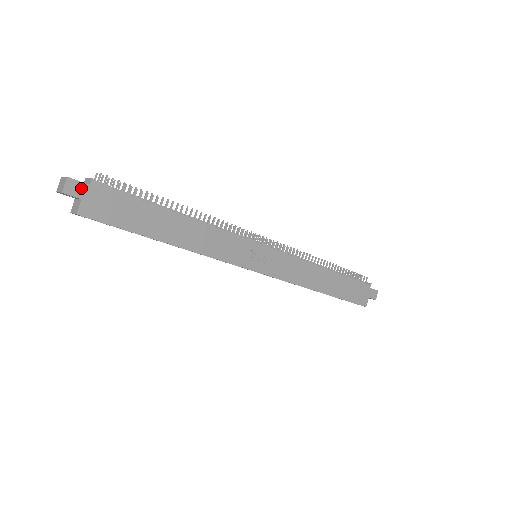
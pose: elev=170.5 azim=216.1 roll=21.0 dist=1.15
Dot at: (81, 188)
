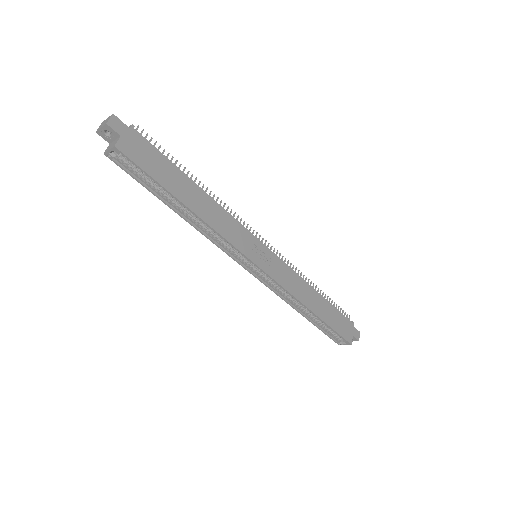
Dot at: (122, 127)
